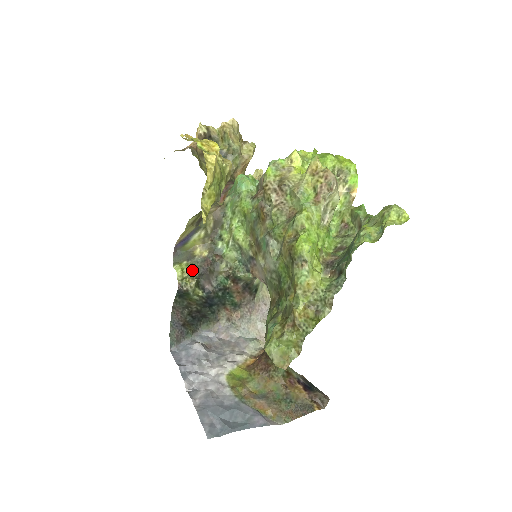
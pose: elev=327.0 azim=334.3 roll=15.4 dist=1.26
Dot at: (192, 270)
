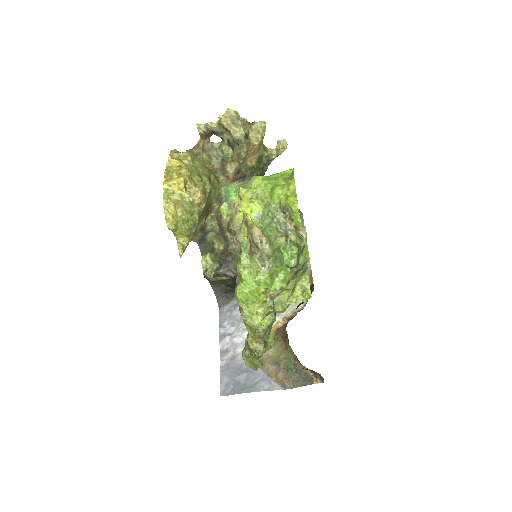
Dot at: (214, 261)
